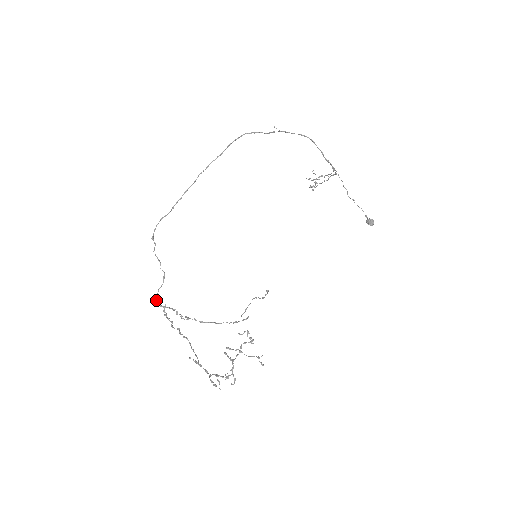
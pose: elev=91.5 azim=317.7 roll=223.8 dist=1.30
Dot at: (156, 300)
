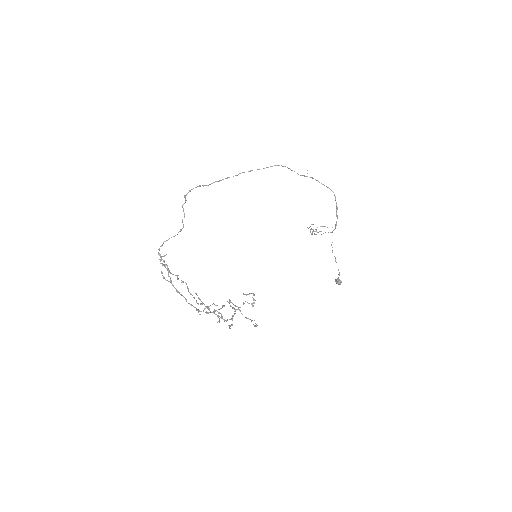
Dot at: occluded
